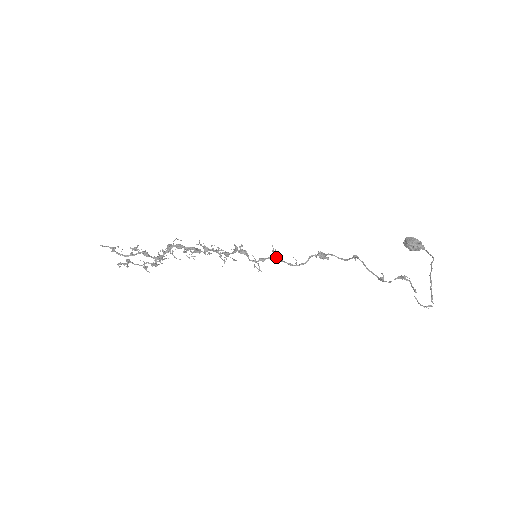
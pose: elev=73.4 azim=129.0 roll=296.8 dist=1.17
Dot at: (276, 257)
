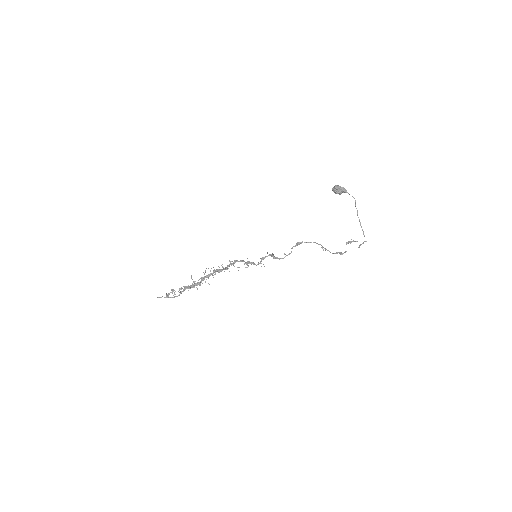
Dot at: occluded
